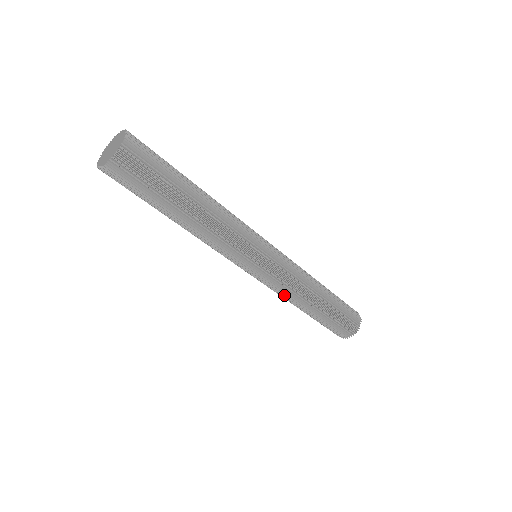
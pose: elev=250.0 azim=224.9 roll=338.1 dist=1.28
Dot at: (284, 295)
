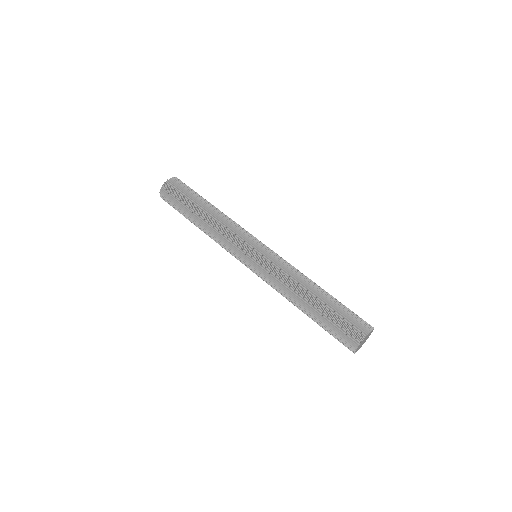
Dot at: (276, 289)
